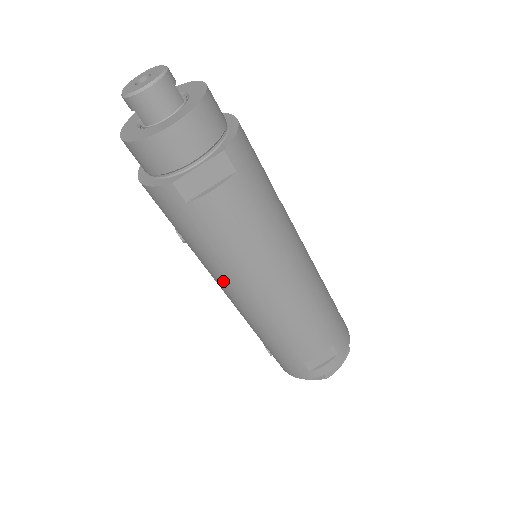
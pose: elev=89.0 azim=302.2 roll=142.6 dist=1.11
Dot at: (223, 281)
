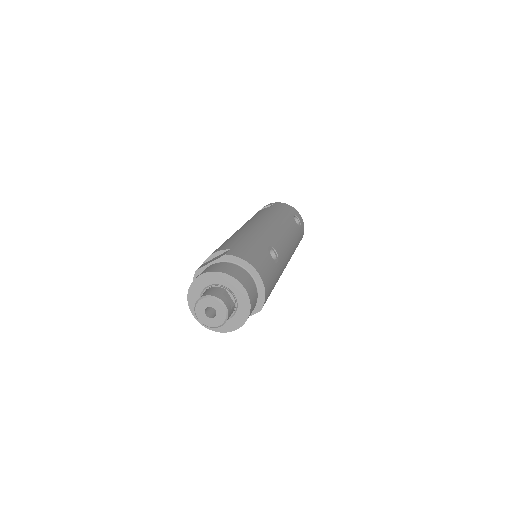
Dot at: occluded
